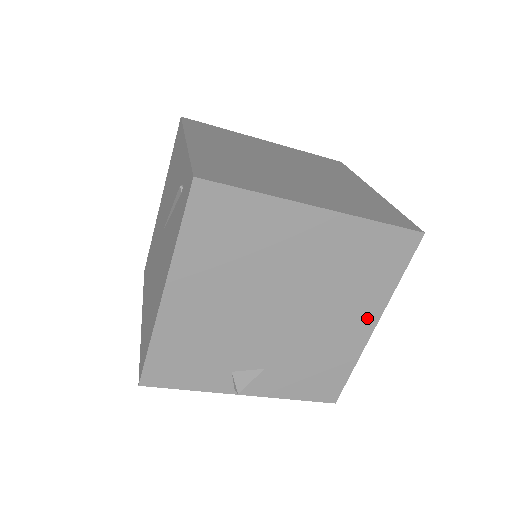
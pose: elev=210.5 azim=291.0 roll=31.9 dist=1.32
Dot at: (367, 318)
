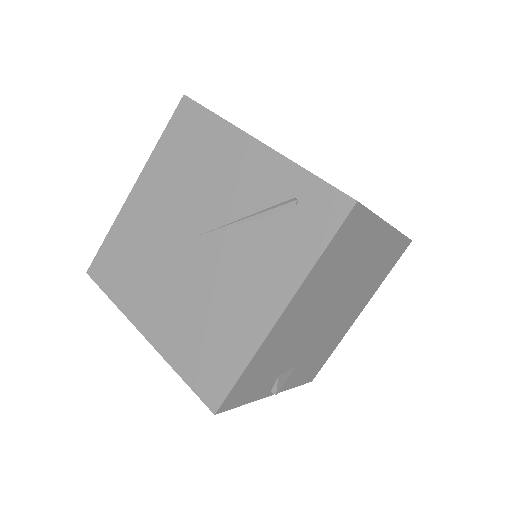
Dot at: (360, 308)
